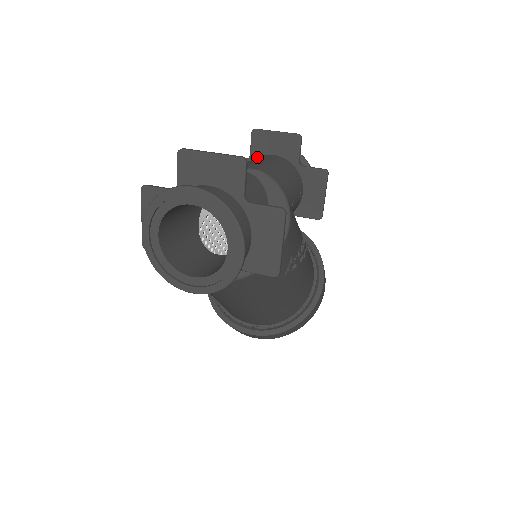
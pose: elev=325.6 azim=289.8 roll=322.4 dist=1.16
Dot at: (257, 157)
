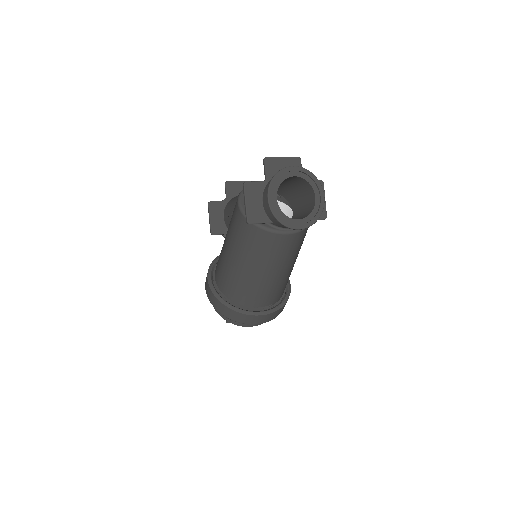
Dot at: occluded
